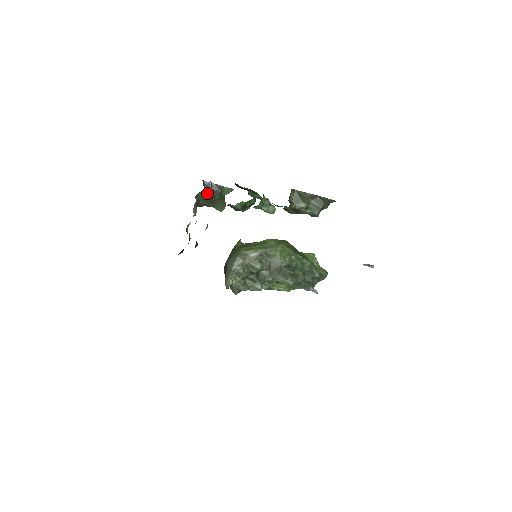
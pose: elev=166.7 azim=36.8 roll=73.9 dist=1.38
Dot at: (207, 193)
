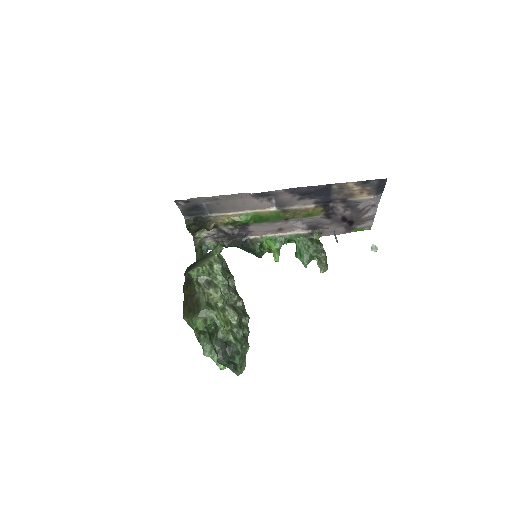
Dot at: occluded
